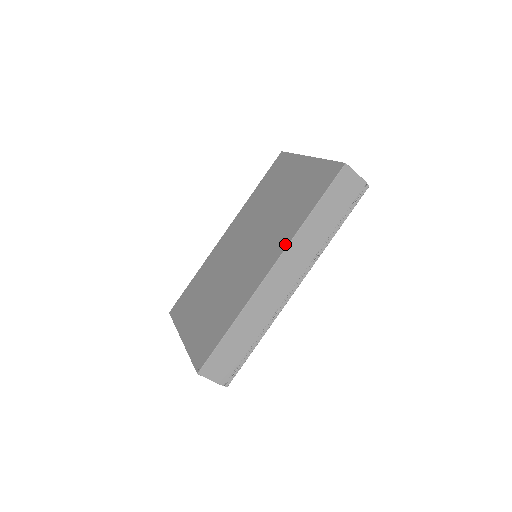
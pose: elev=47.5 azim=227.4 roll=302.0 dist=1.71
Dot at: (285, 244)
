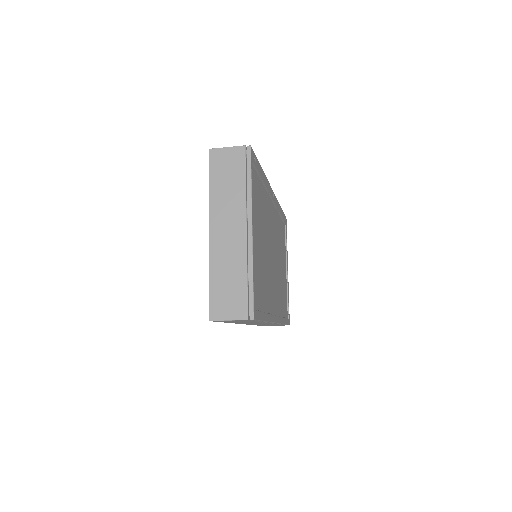
Dot at: occluded
